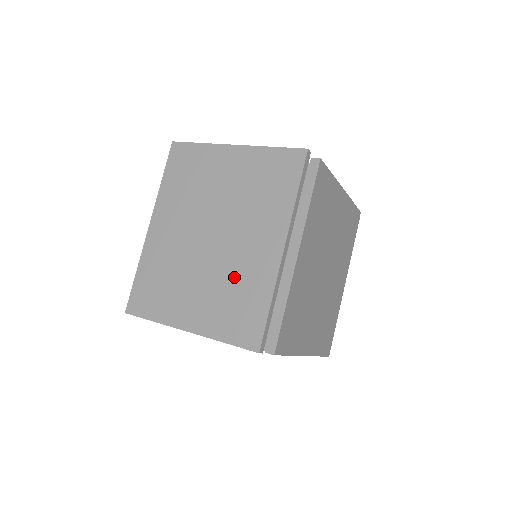
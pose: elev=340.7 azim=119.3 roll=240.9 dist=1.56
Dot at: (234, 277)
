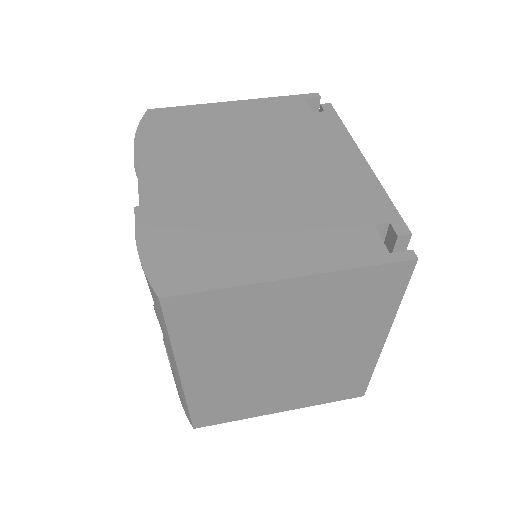
Dot at: (327, 373)
